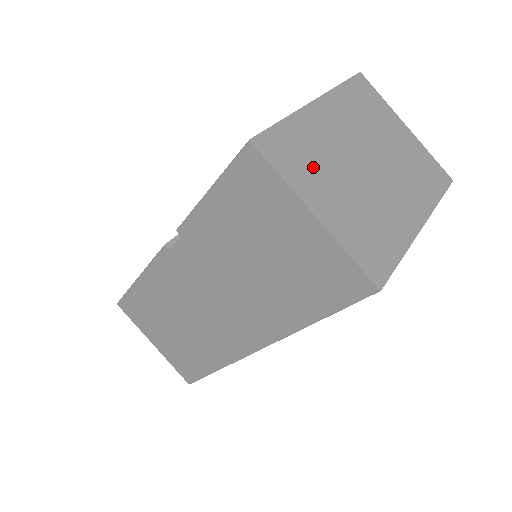
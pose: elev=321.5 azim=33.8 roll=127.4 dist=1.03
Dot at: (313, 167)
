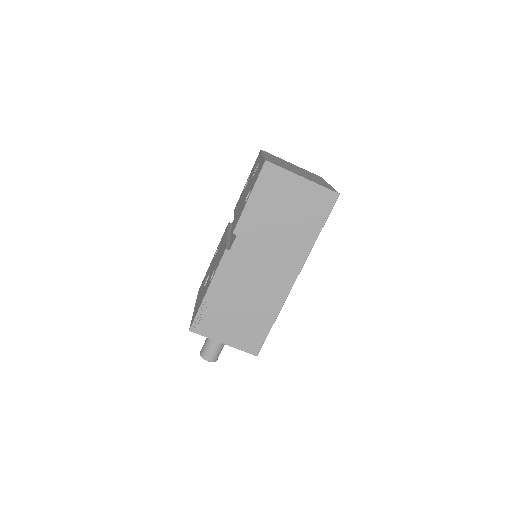
Dot at: (287, 168)
